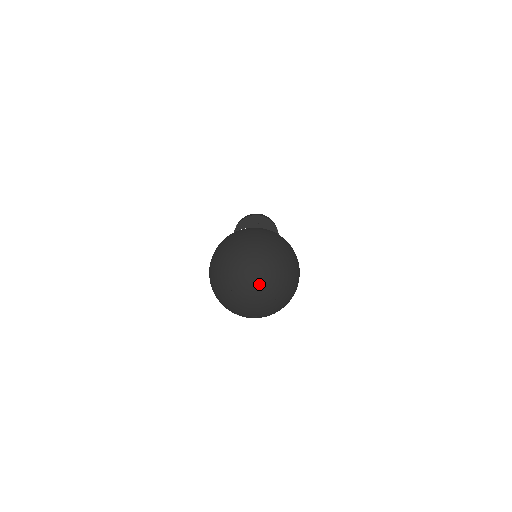
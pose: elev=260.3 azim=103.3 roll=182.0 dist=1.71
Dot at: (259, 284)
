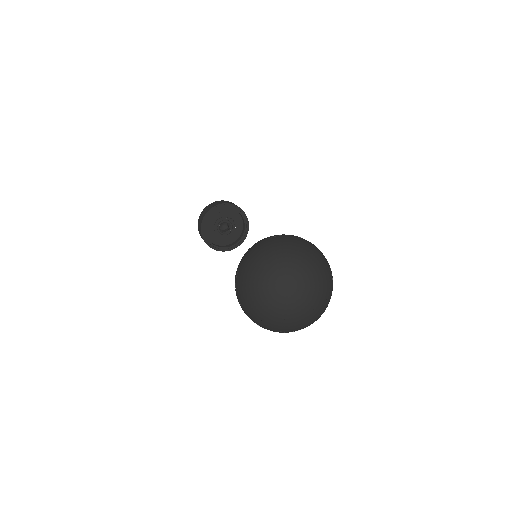
Dot at: (308, 299)
